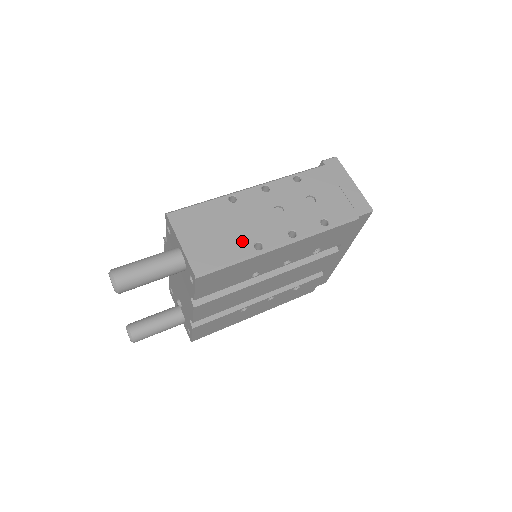
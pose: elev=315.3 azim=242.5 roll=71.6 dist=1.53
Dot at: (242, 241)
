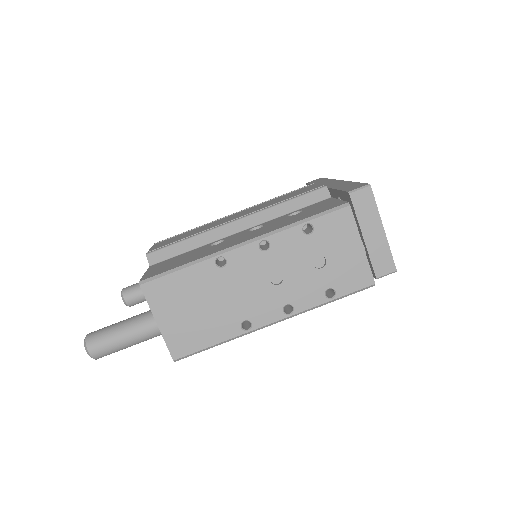
Dot at: (228, 320)
